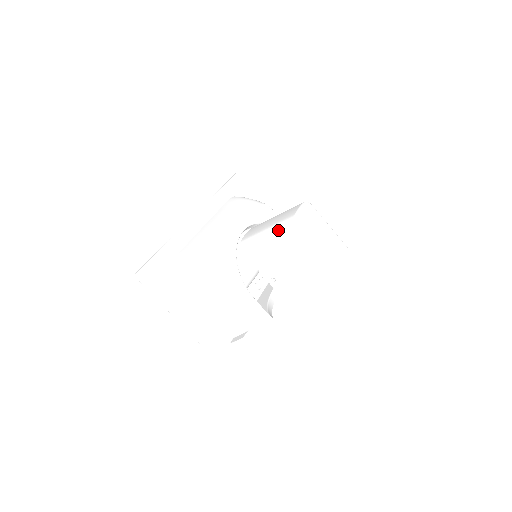
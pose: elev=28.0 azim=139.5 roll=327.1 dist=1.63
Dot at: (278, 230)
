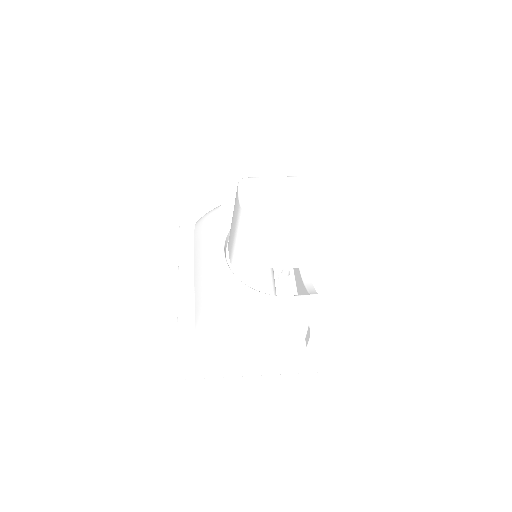
Dot at: (242, 229)
